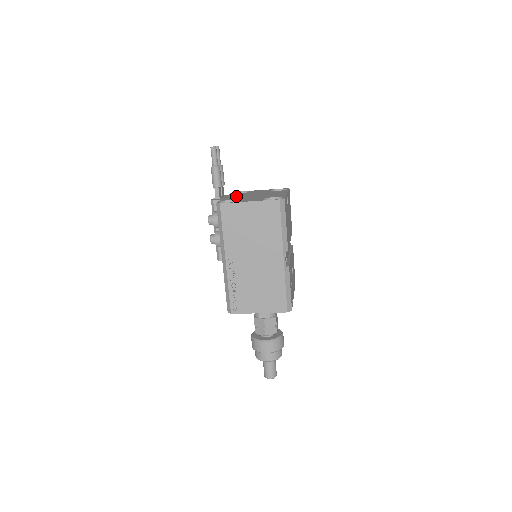
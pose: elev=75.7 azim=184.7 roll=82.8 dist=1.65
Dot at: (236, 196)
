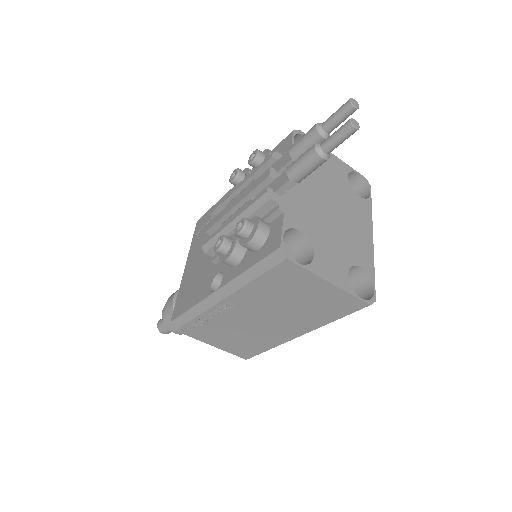
Dot at: (305, 193)
